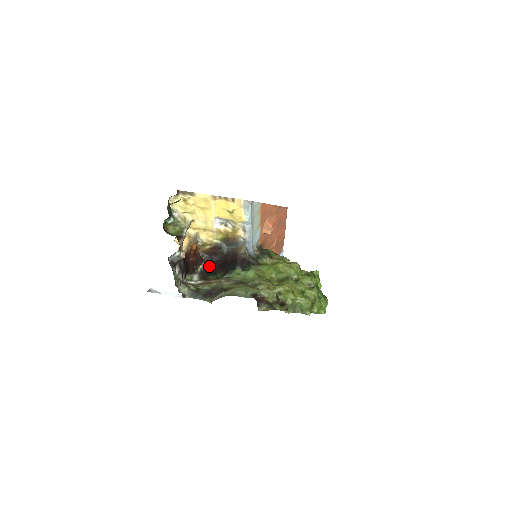
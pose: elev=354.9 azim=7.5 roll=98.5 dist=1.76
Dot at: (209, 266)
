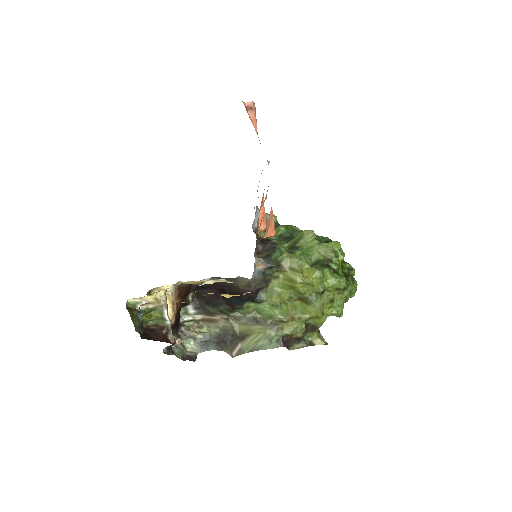
Dot at: (202, 294)
